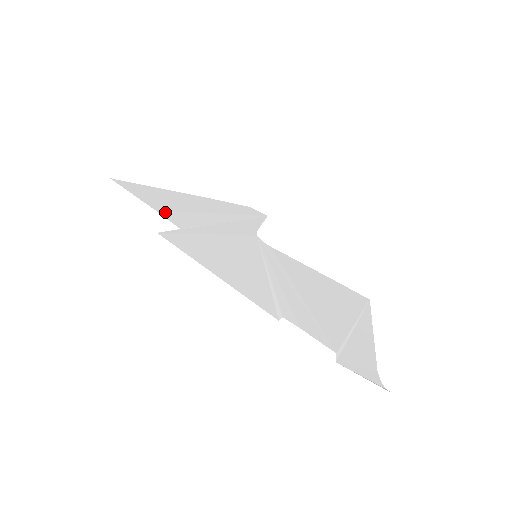
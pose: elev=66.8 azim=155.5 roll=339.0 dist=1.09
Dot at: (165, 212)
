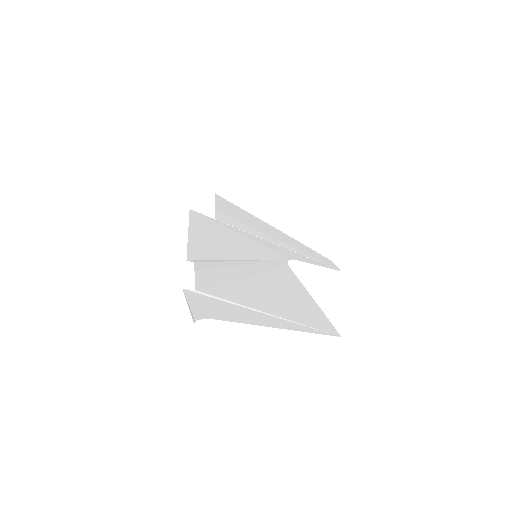
Dot at: (222, 213)
